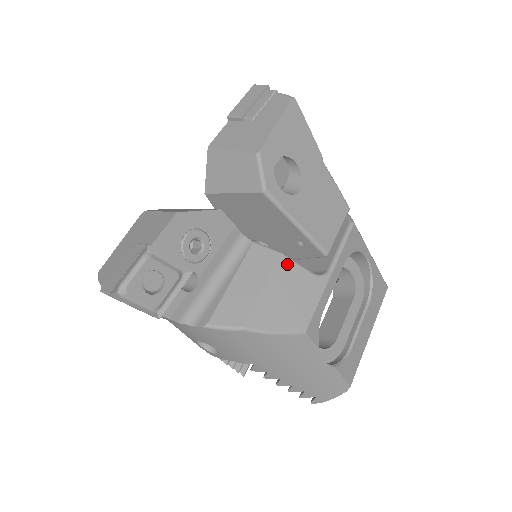
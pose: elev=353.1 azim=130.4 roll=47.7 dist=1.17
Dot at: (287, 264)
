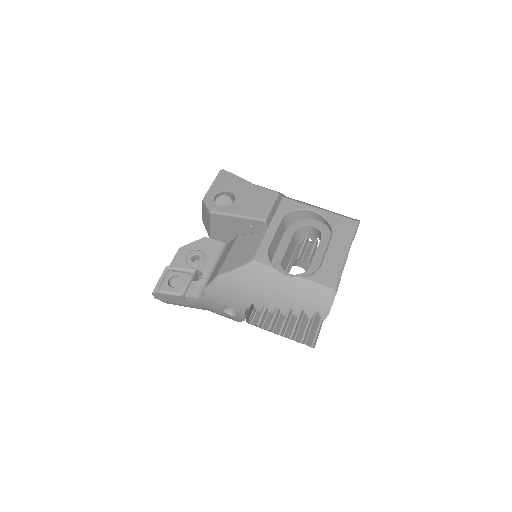
Dot at: (241, 238)
